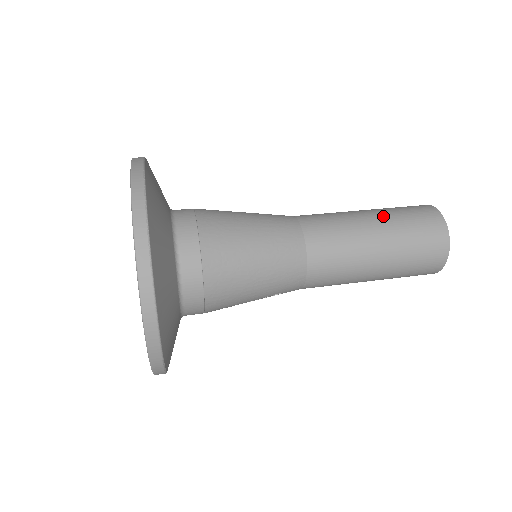
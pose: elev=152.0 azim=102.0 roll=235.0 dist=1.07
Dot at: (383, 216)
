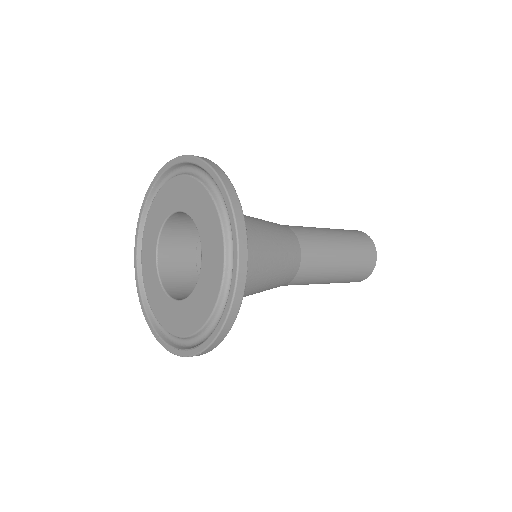
Dot at: (345, 240)
